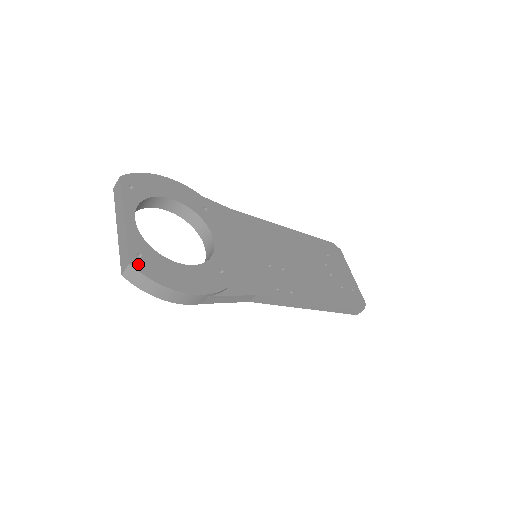
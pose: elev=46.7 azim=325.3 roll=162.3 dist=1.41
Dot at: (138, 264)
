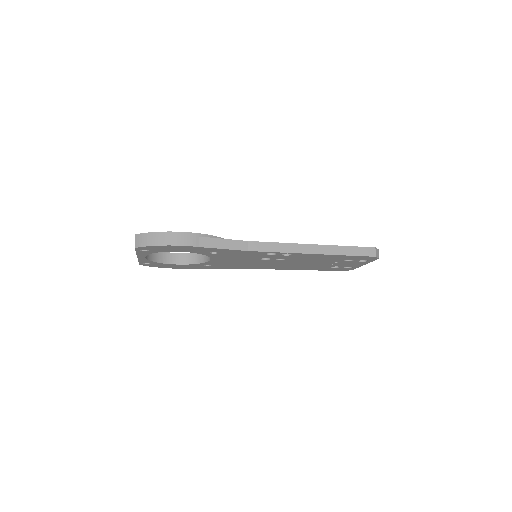
Dot at: occluded
